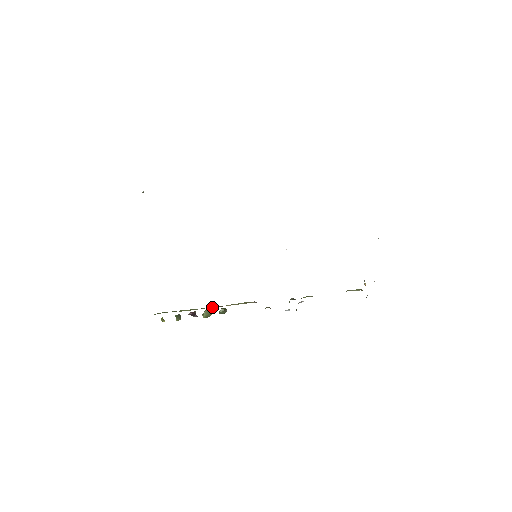
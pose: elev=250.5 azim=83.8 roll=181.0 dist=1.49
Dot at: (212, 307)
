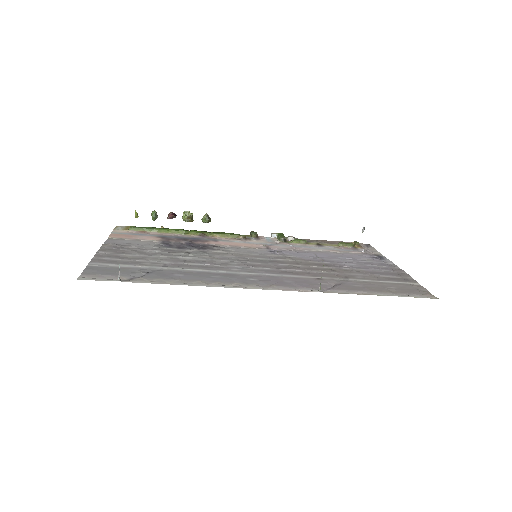
Dot at: (196, 234)
